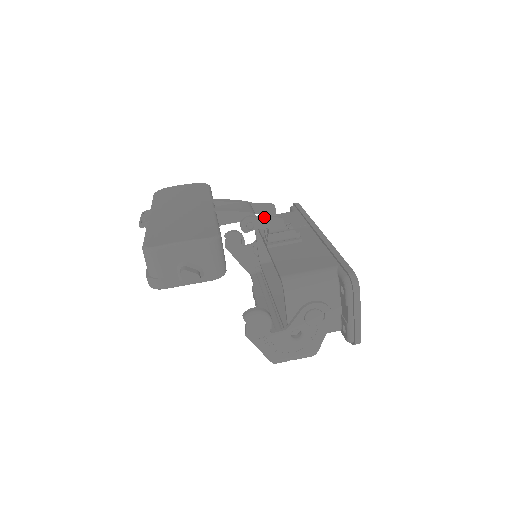
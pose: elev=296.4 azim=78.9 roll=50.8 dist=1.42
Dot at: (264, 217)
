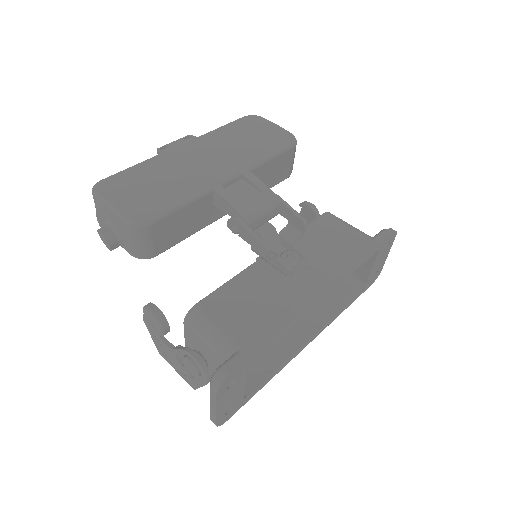
Dot at: (250, 232)
